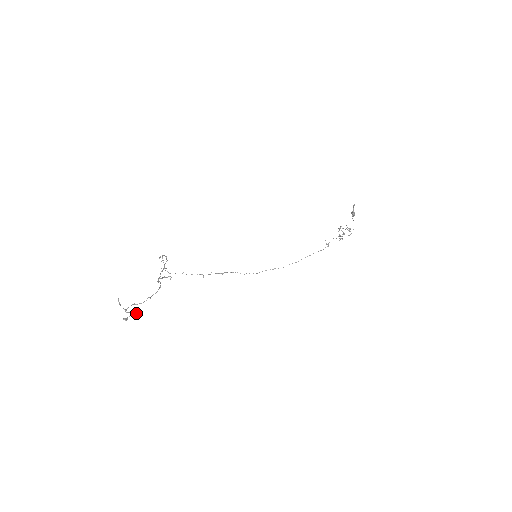
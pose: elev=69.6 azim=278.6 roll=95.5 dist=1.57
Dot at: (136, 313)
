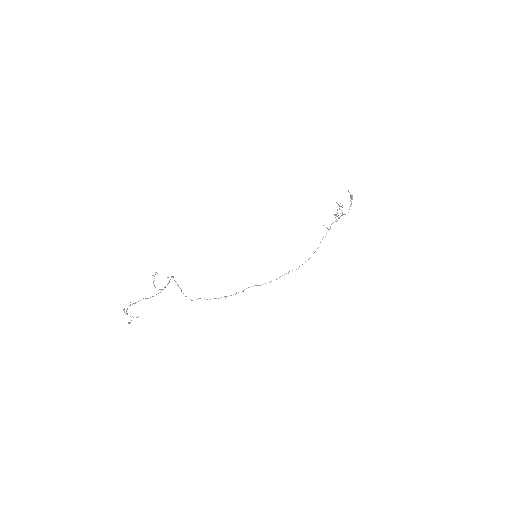
Dot at: (138, 316)
